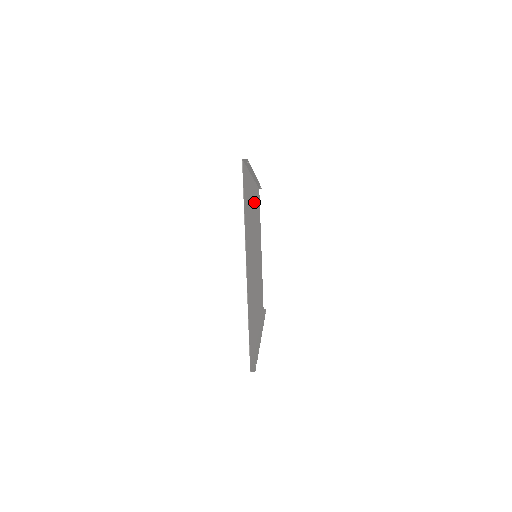
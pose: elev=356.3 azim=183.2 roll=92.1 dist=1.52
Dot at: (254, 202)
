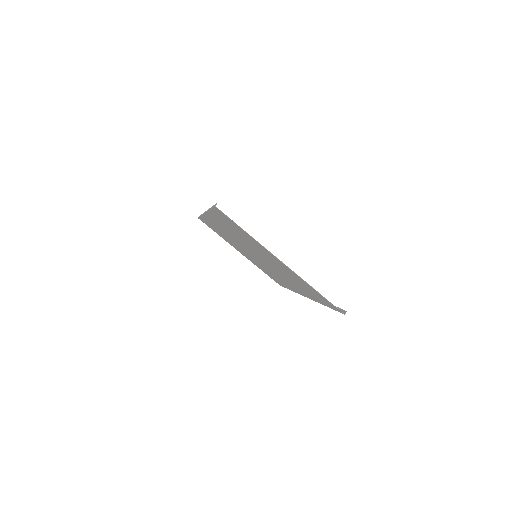
Dot at: occluded
